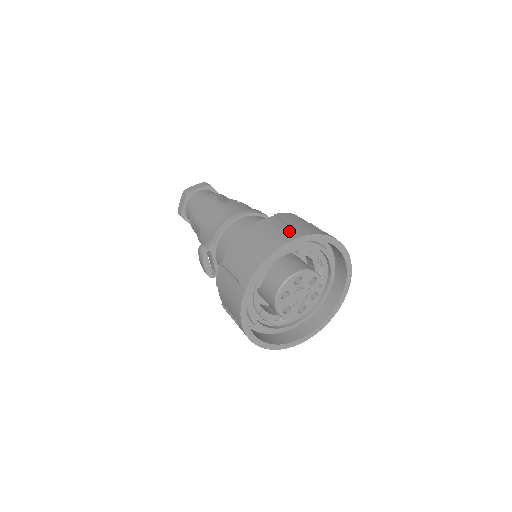
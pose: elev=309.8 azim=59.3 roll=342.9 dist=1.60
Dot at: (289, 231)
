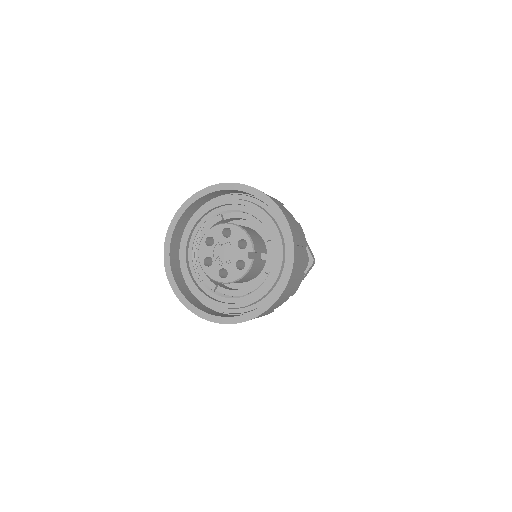
Dot at: occluded
